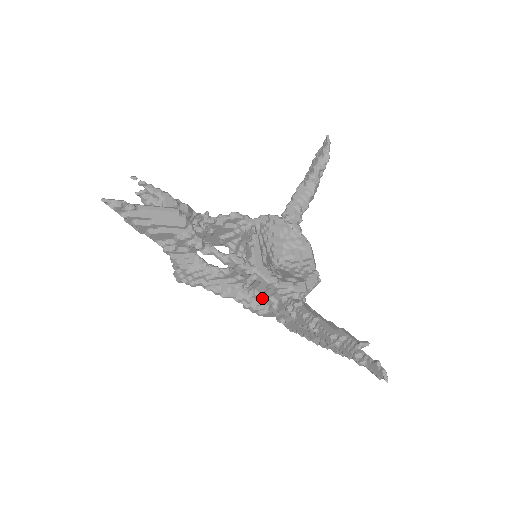
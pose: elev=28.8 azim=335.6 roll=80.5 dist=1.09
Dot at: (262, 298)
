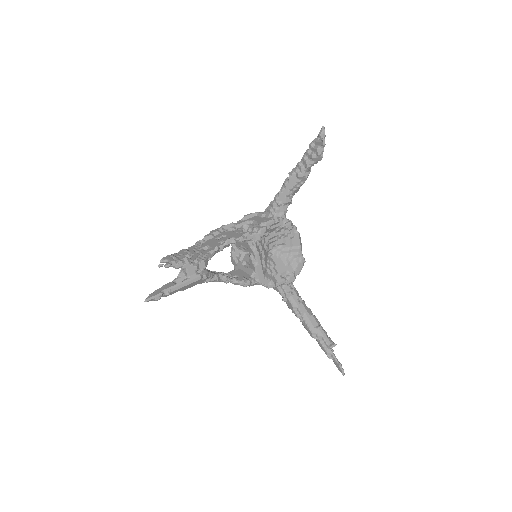
Dot at: occluded
